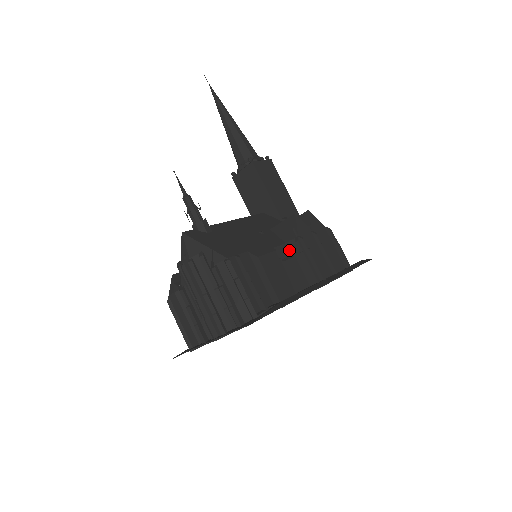
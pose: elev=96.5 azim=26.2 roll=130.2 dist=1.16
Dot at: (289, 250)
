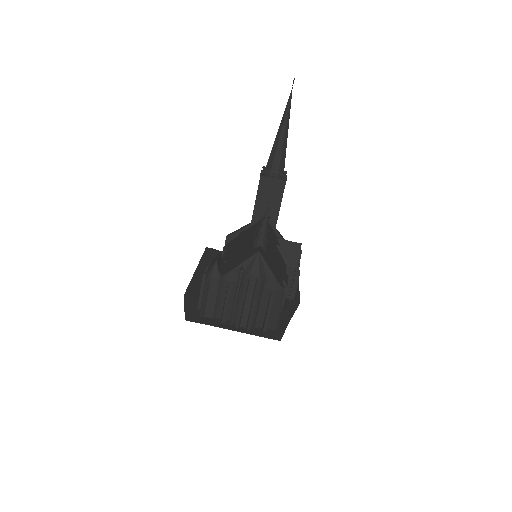
Dot at: (286, 272)
